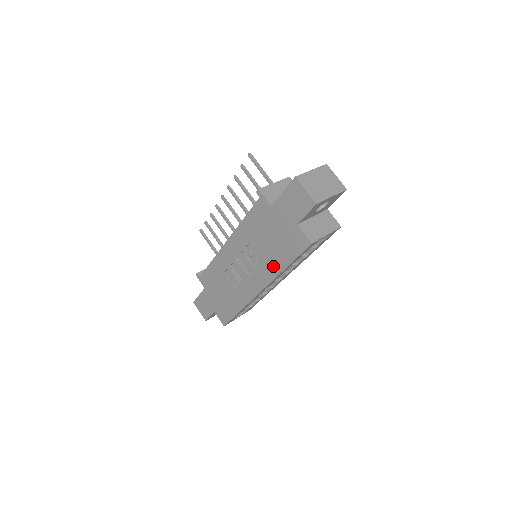
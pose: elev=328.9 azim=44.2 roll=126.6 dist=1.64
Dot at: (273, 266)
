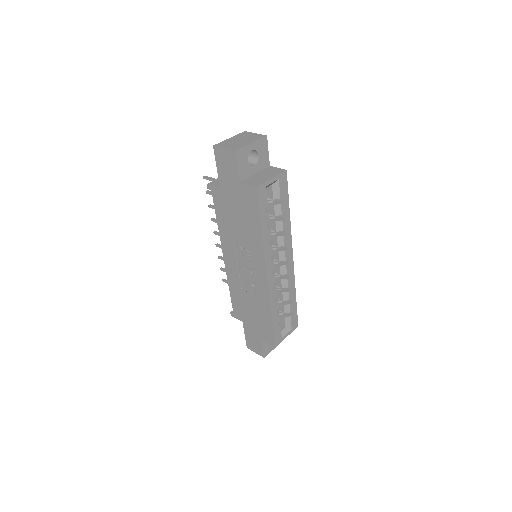
Dot at: (255, 240)
